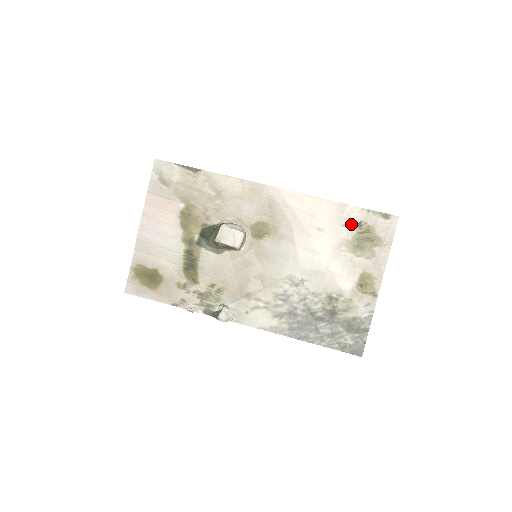
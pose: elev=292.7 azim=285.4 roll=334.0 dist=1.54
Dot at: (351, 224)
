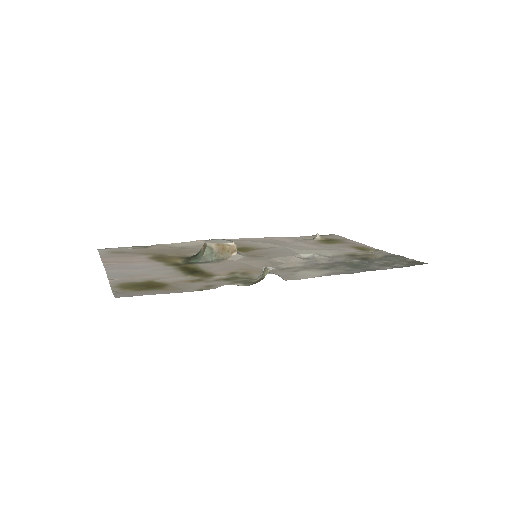
Dot at: (309, 240)
